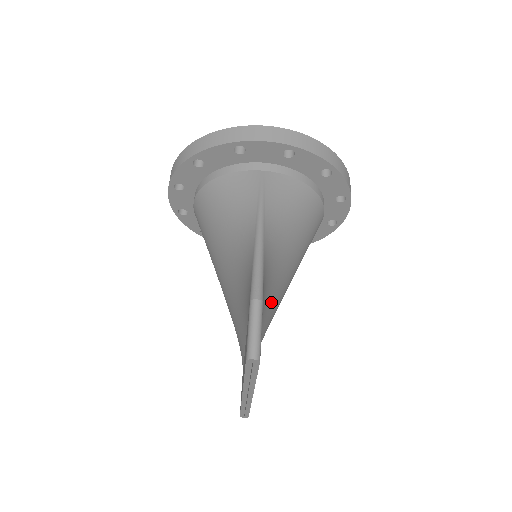
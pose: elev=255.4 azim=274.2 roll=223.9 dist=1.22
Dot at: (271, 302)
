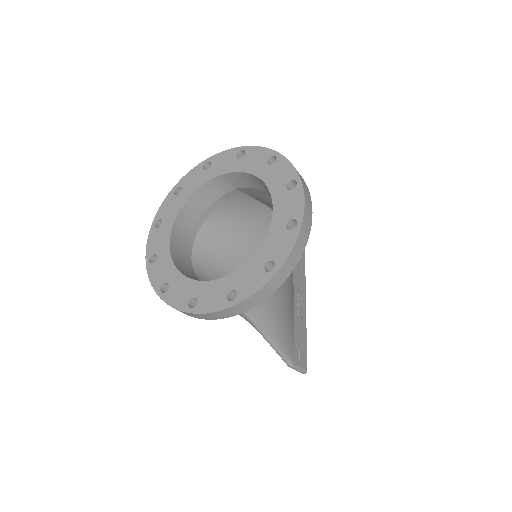
Dot at: (291, 305)
